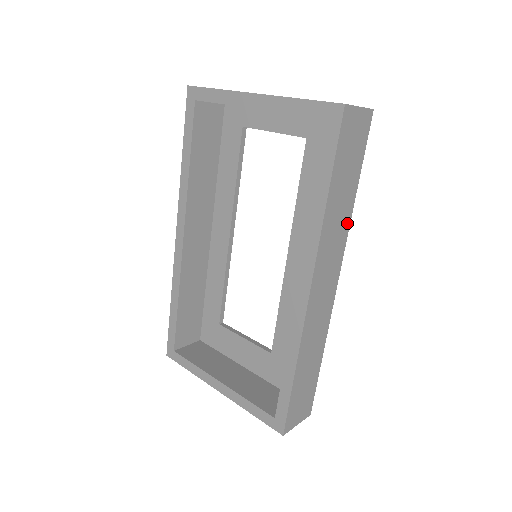
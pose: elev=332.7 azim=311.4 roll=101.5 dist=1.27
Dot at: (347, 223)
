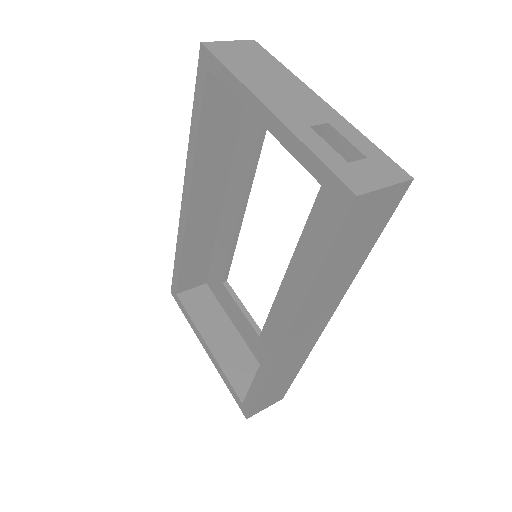
Dot at: (348, 282)
